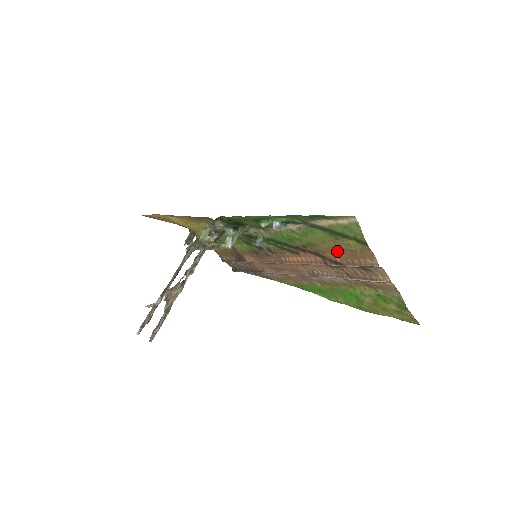
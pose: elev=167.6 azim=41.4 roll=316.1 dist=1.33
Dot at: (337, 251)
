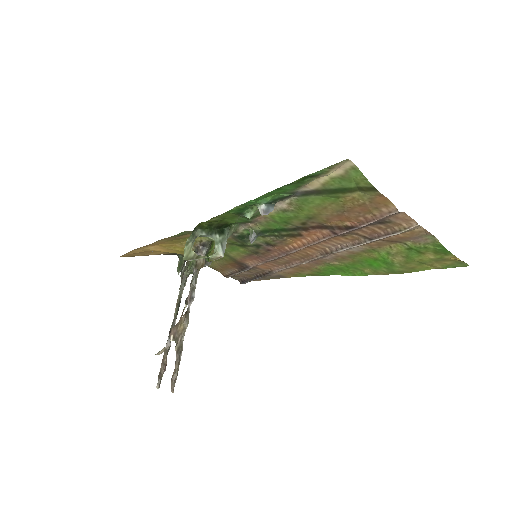
Dot at: (343, 213)
